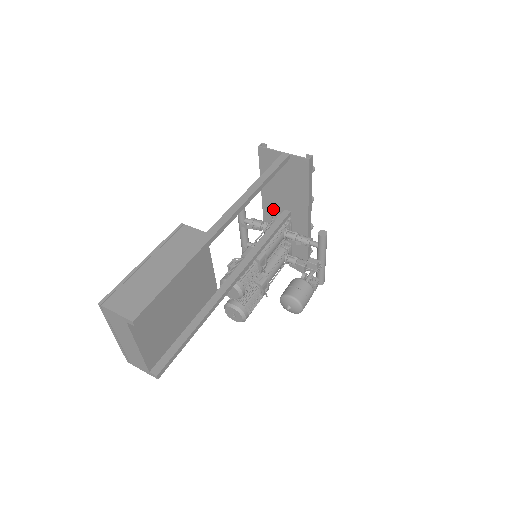
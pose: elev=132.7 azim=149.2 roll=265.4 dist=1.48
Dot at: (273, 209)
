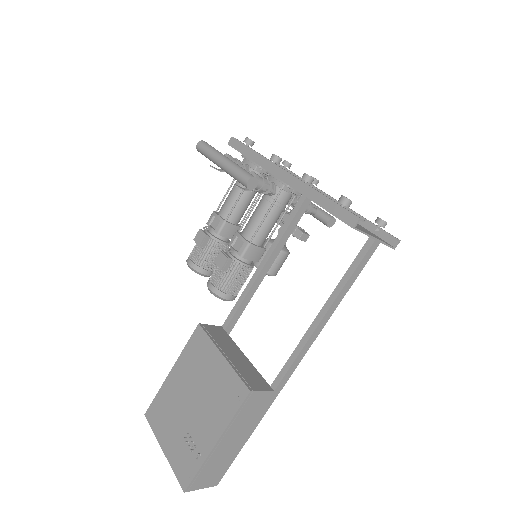
Dot at: occluded
